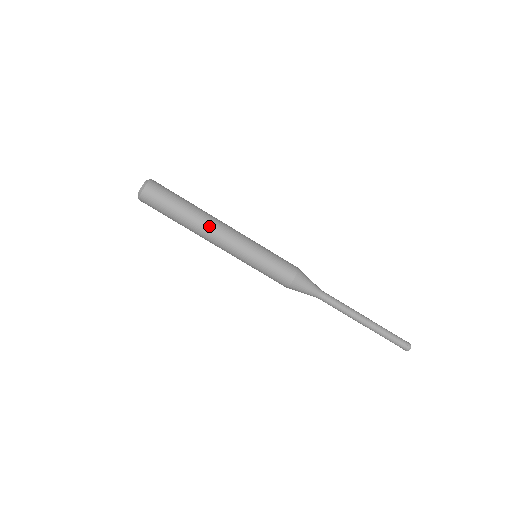
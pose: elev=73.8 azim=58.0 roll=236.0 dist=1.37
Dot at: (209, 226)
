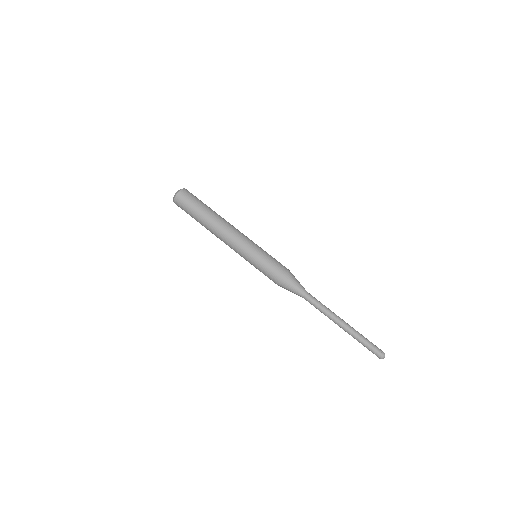
Dot at: occluded
